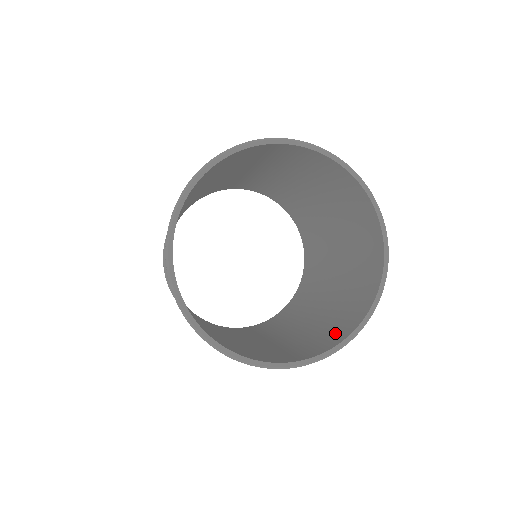
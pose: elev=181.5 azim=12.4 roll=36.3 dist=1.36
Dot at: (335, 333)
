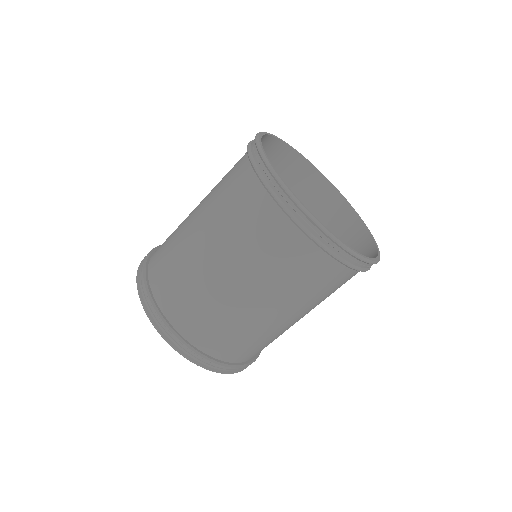
Dot at: (312, 248)
